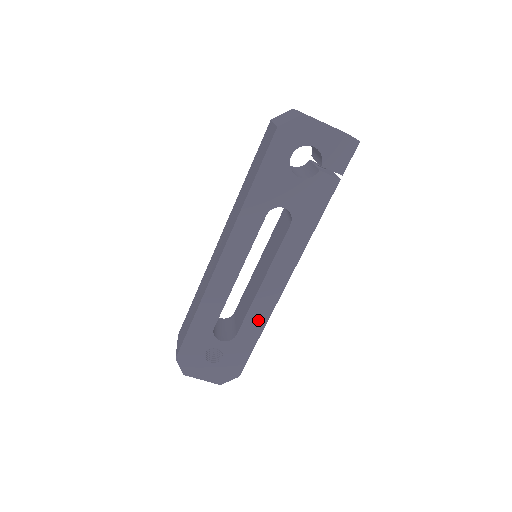
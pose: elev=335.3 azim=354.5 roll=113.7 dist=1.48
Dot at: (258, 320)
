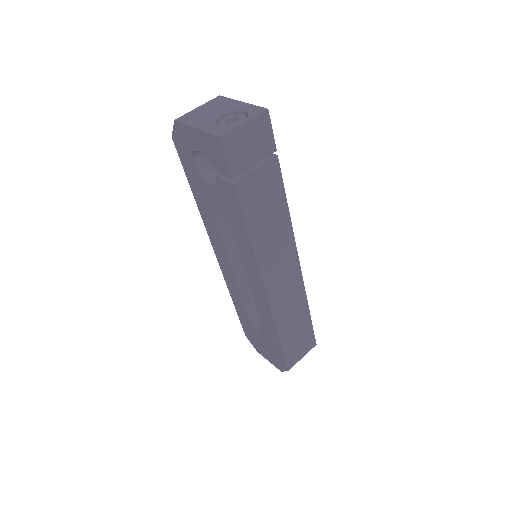
Dot at: (269, 322)
